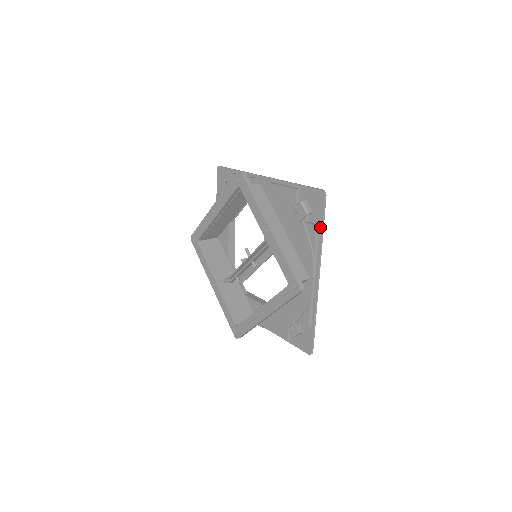
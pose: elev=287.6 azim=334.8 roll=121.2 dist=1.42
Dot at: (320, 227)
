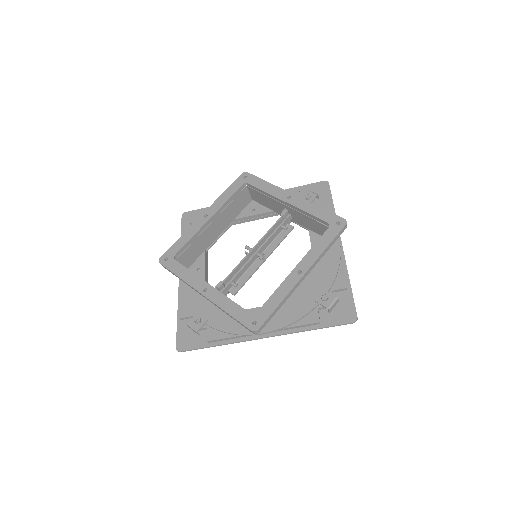
Dot at: (331, 204)
